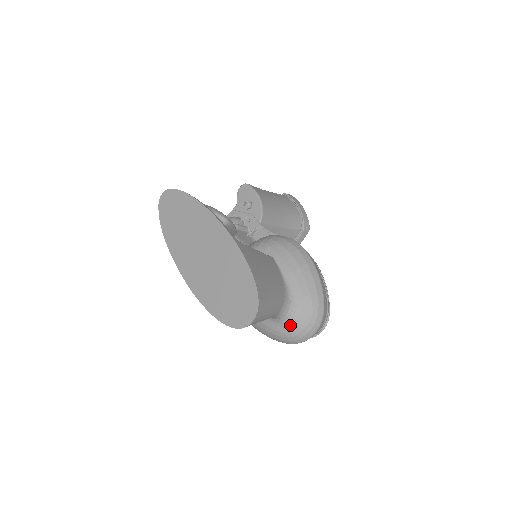
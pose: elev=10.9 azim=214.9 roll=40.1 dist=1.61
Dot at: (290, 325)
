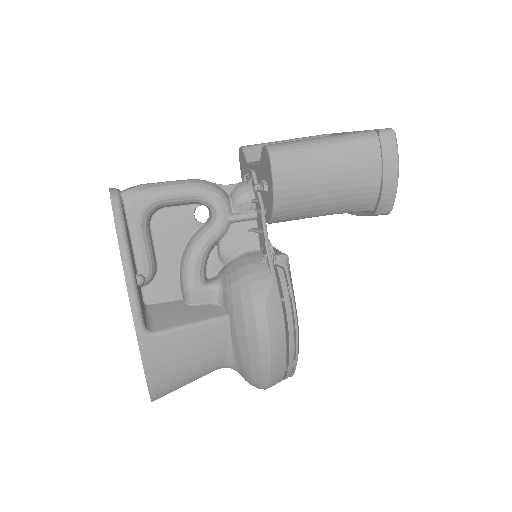
Dot at: occluded
